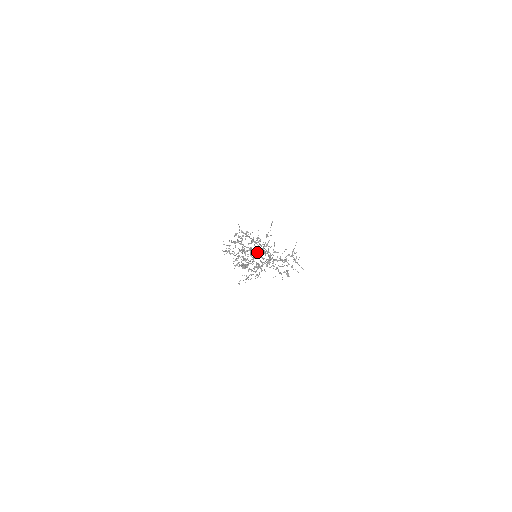
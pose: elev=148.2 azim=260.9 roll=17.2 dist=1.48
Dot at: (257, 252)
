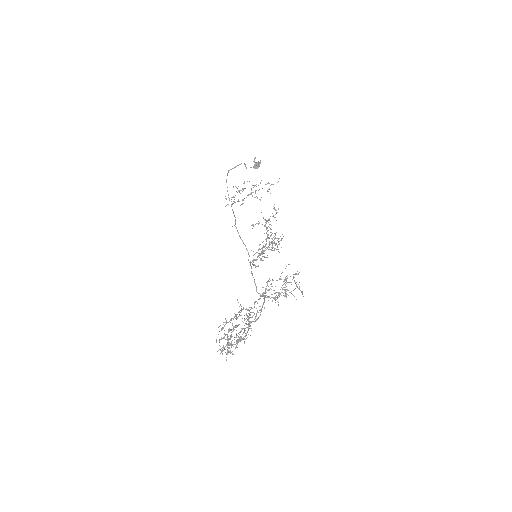
Dot at: (248, 320)
